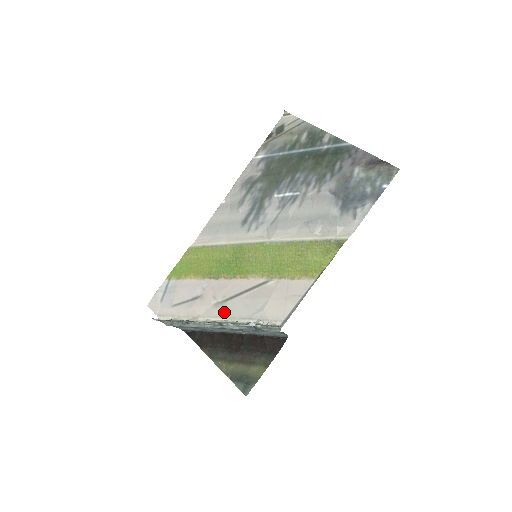
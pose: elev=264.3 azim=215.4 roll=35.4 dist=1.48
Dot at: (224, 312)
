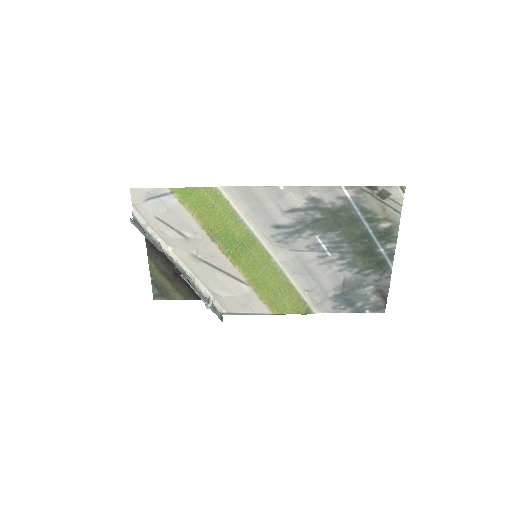
Dot at: (194, 267)
